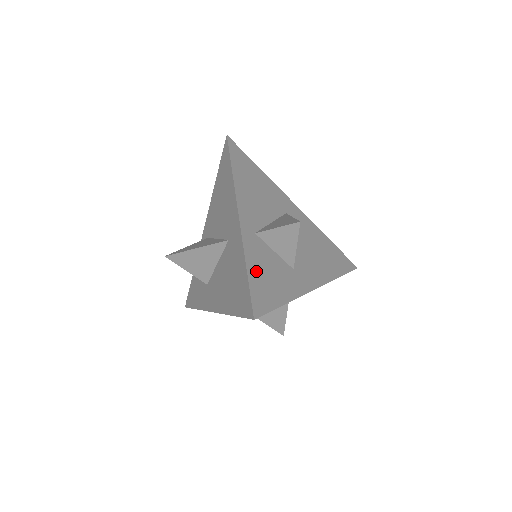
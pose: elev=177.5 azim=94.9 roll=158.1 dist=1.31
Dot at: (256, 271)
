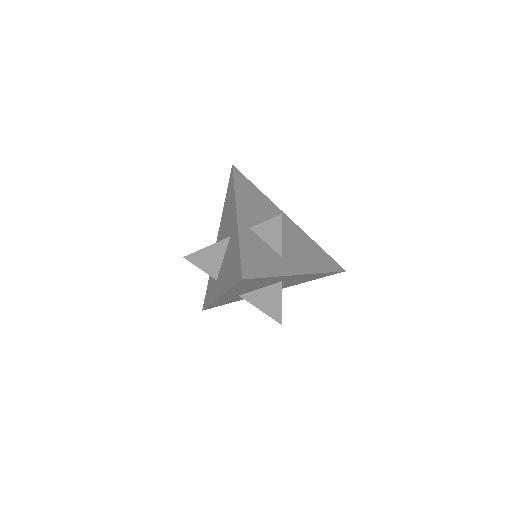
Dot at: (248, 251)
